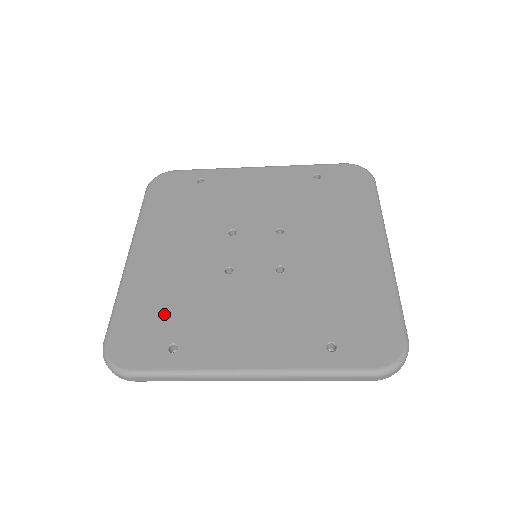
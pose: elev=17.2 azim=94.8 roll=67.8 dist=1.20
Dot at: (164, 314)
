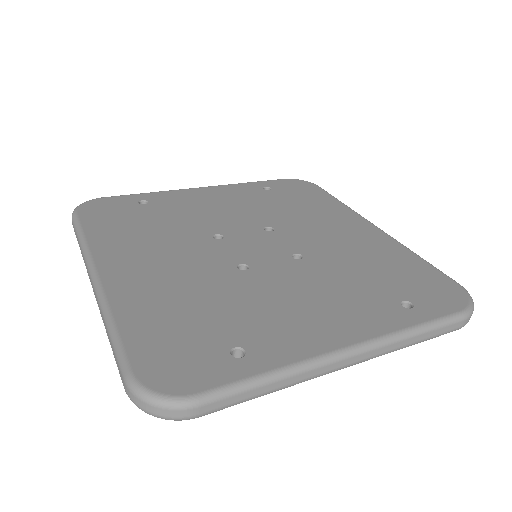
Dot at: (196, 322)
